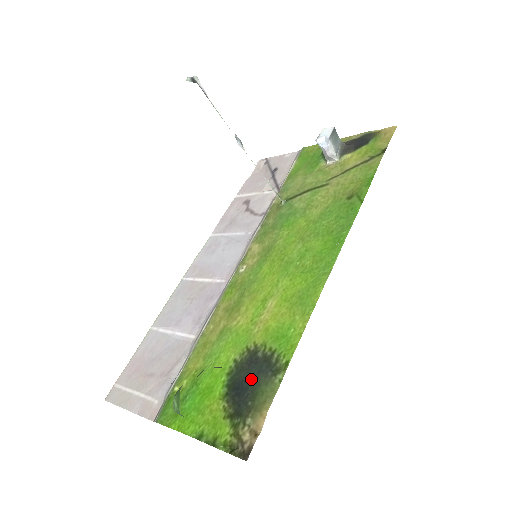
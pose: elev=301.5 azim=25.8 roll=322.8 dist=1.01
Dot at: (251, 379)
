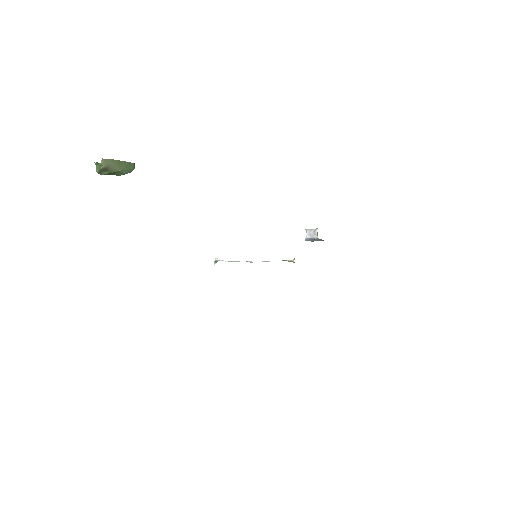
Dot at: occluded
